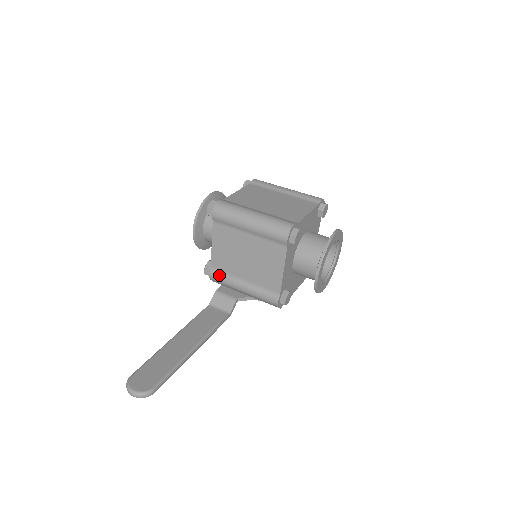
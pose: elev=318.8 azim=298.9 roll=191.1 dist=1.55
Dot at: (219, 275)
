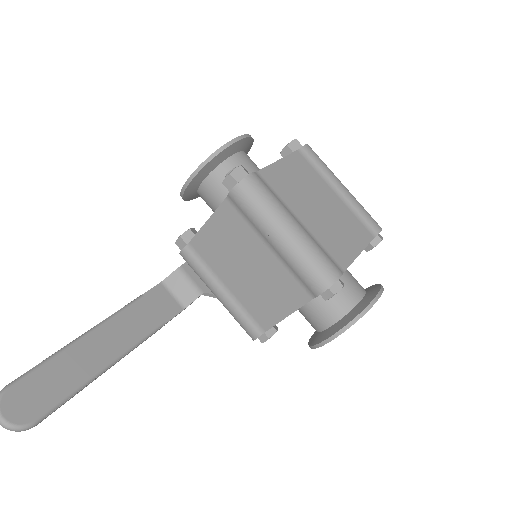
Dot at: (195, 260)
